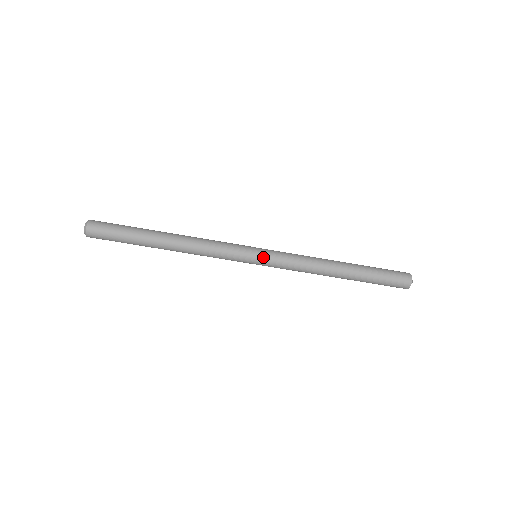
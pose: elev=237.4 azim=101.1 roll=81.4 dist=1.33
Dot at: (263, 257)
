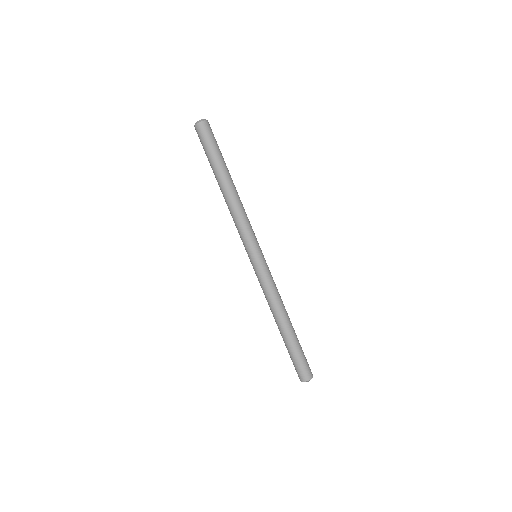
Dot at: (258, 262)
